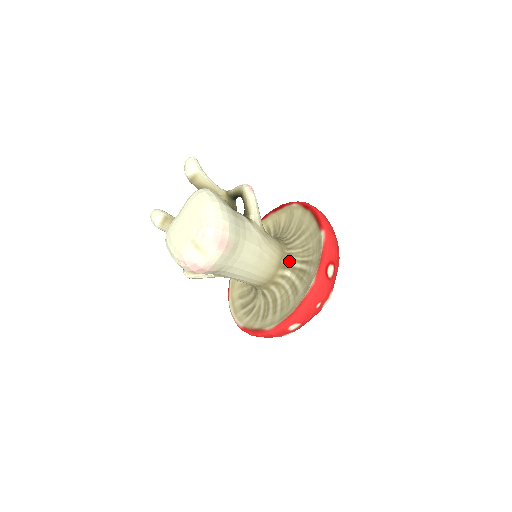
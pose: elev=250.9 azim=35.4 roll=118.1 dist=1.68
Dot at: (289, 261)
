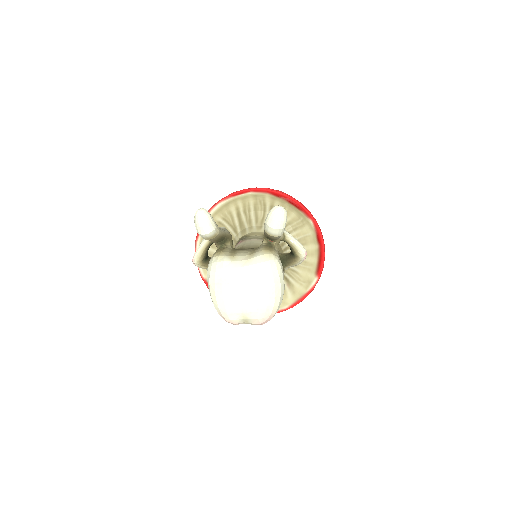
Dot at: occluded
